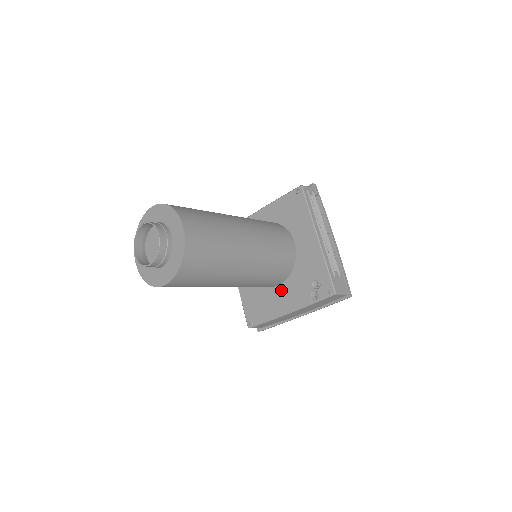
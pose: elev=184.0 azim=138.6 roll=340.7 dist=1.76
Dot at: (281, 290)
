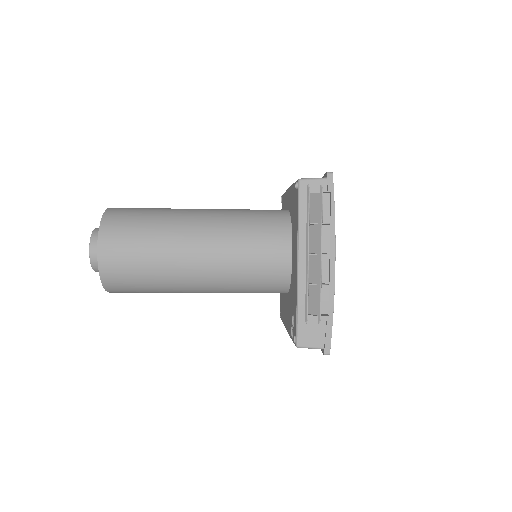
Dot at: (287, 300)
